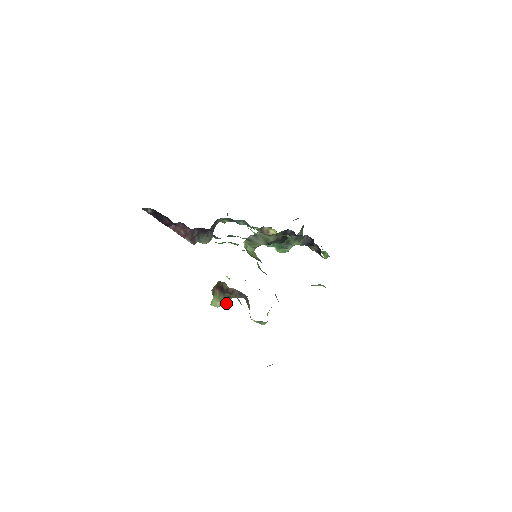
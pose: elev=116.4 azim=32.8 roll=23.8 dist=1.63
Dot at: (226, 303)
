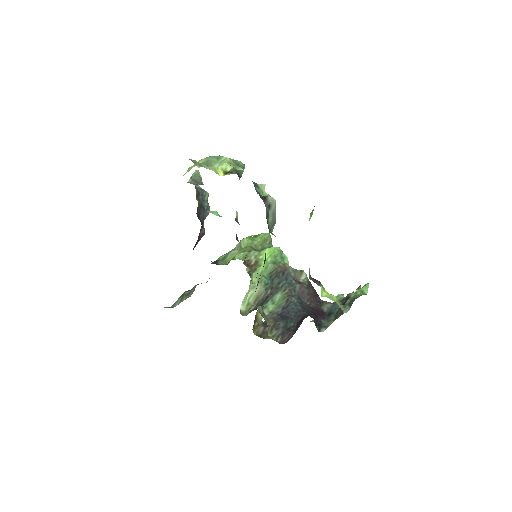
Dot at: occluded
